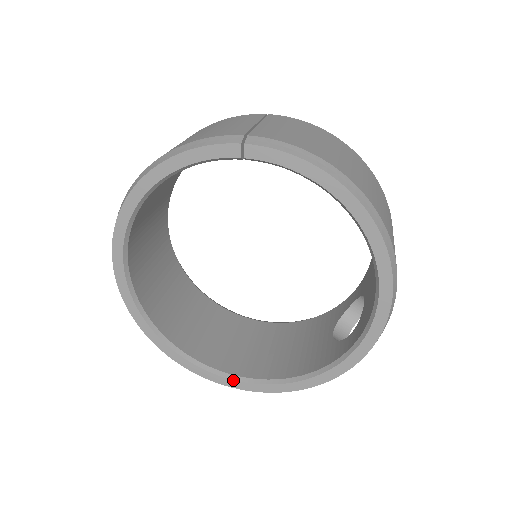
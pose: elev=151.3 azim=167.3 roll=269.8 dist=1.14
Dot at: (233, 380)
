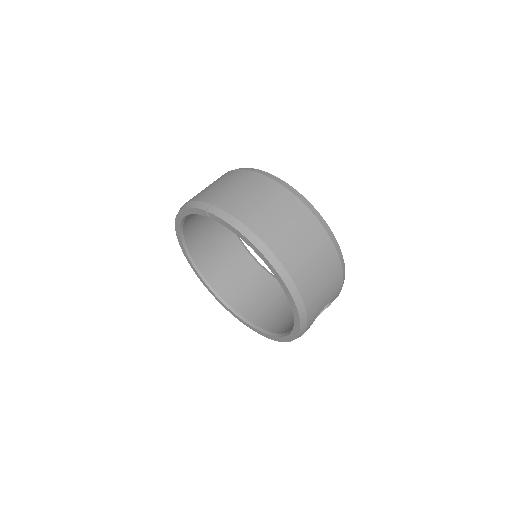
Dot at: (248, 324)
